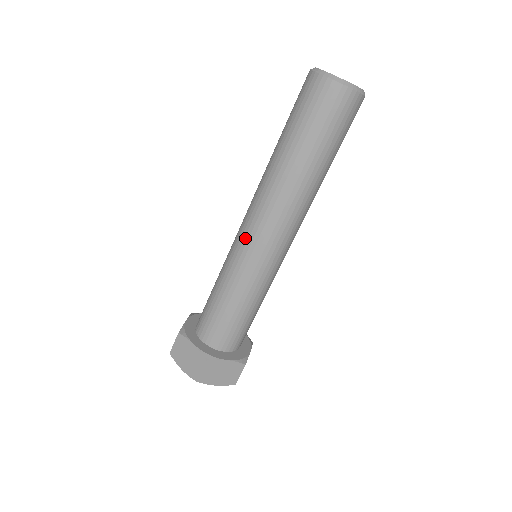
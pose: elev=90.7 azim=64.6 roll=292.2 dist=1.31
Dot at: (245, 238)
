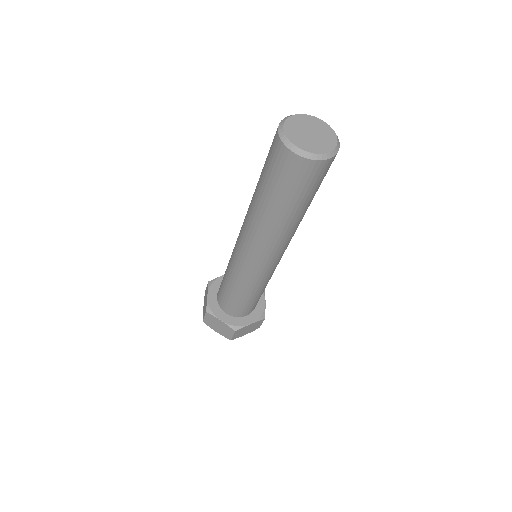
Dot at: (245, 260)
